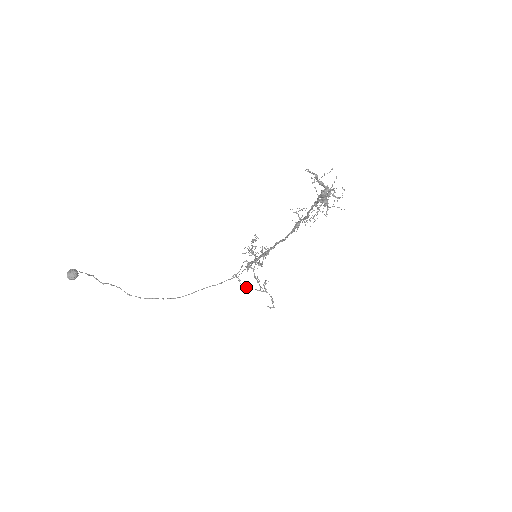
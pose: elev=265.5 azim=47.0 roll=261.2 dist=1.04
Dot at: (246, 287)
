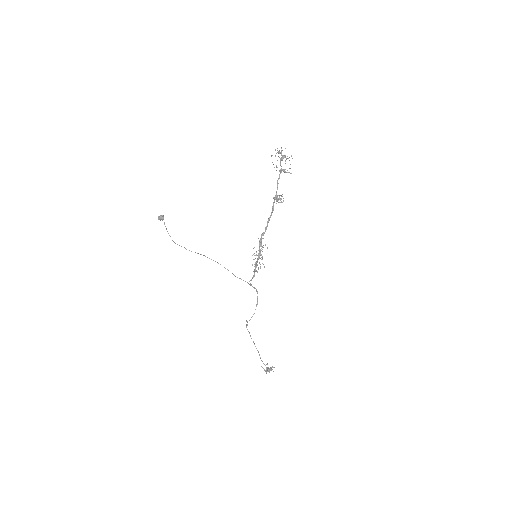
Dot at: occluded
